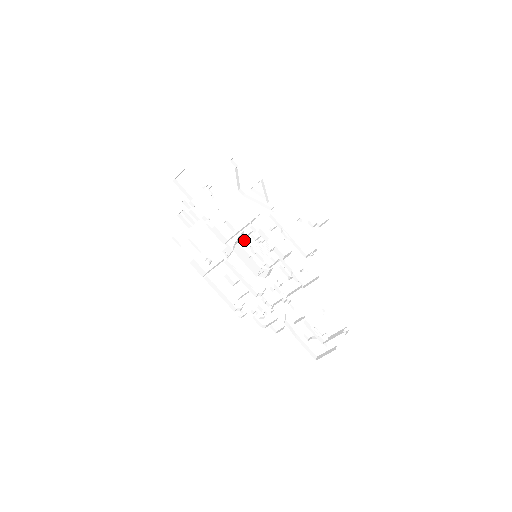
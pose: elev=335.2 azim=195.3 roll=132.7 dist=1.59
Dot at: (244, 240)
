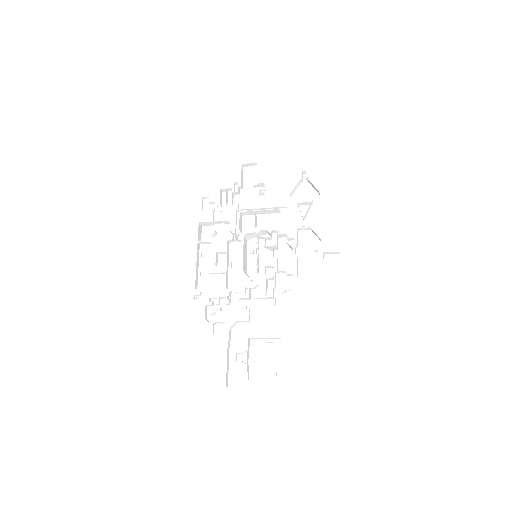
Dot at: (254, 243)
